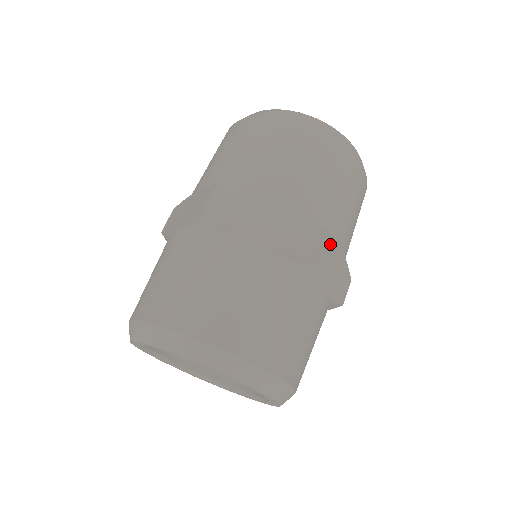
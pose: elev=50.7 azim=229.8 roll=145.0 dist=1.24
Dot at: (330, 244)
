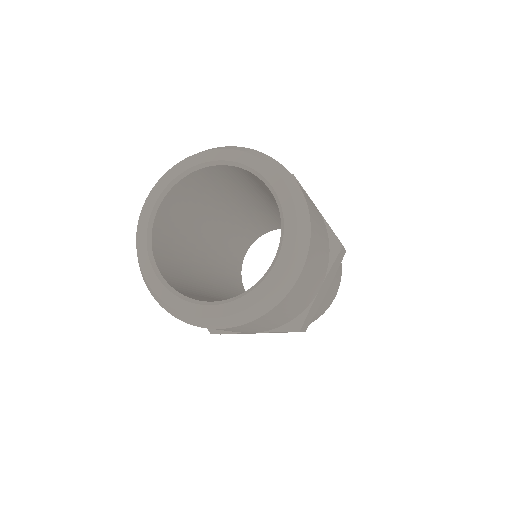
Dot at: (336, 269)
